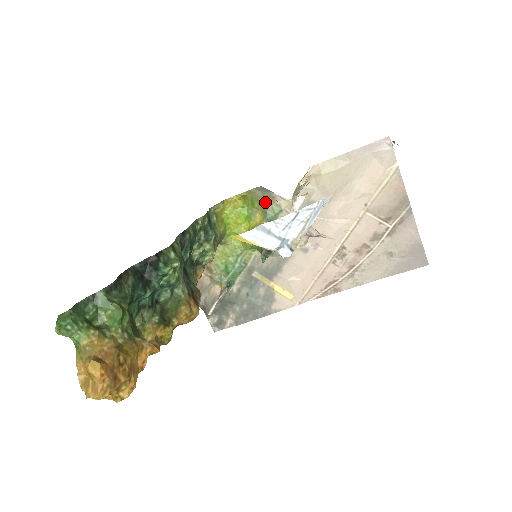
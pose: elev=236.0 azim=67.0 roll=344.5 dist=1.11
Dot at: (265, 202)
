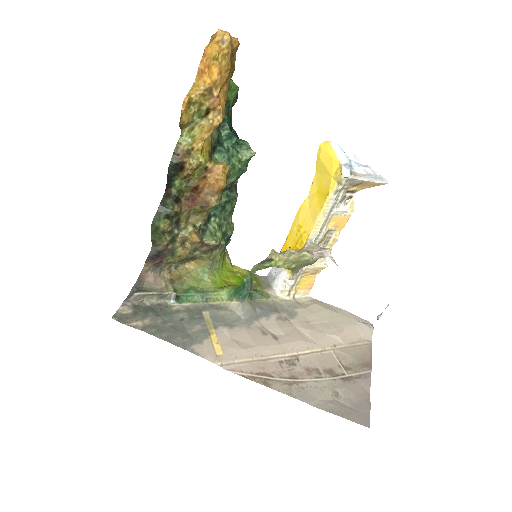
Dot at: (260, 287)
